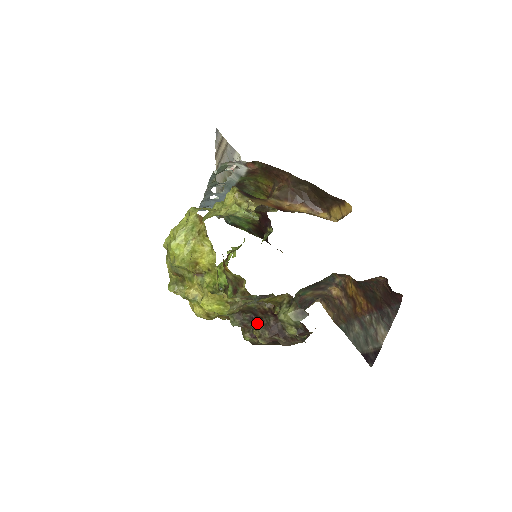
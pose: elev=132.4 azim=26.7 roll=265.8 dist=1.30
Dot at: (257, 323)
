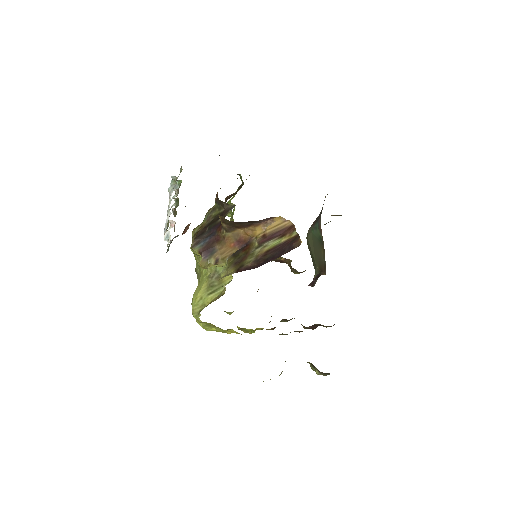
Dot at: occluded
